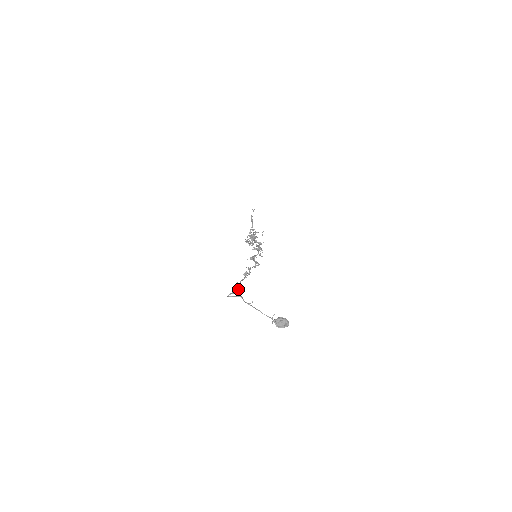
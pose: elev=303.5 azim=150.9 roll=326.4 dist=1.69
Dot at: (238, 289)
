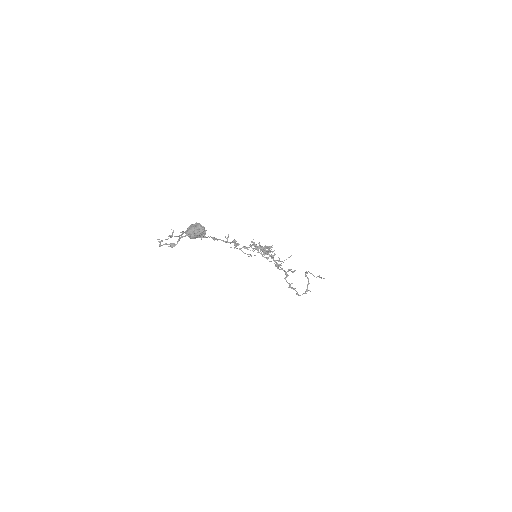
Dot at: (178, 241)
